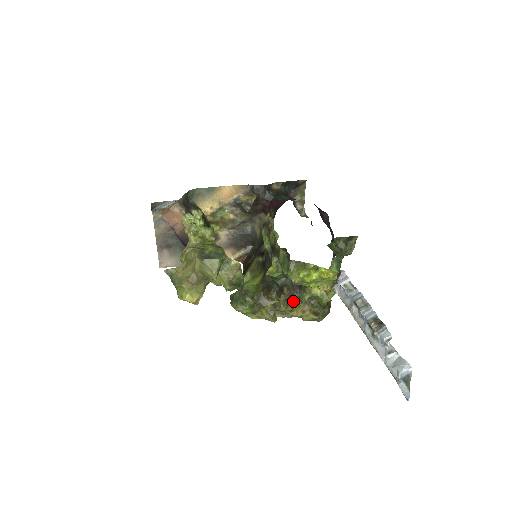
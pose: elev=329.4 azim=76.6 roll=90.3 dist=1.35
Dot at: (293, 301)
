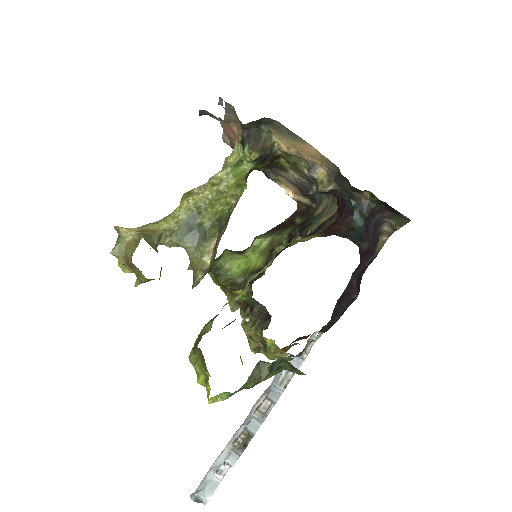
Dot at: occluded
